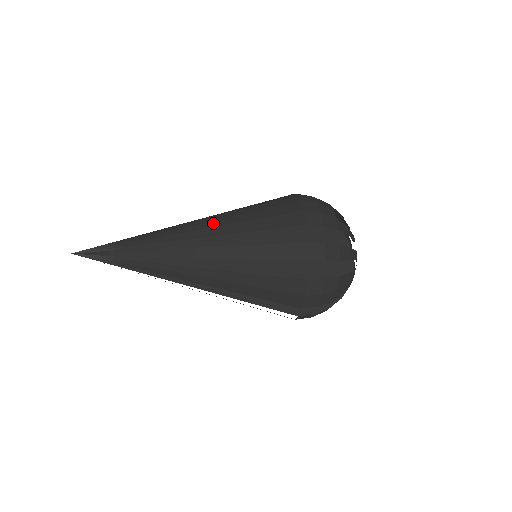
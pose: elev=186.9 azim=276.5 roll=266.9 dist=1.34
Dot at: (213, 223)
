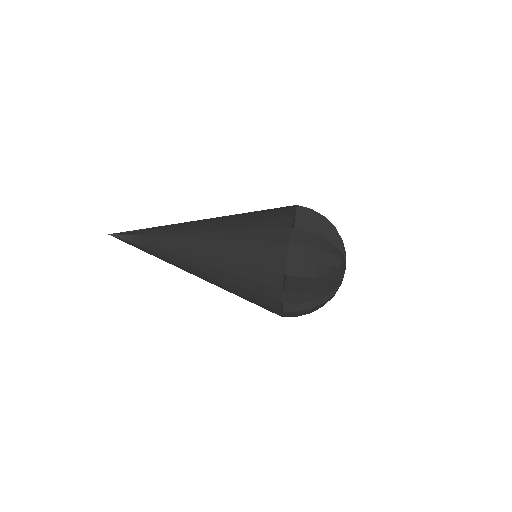
Dot at: (212, 243)
